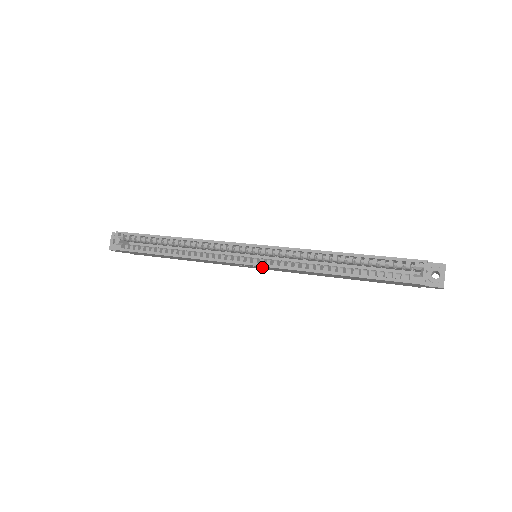
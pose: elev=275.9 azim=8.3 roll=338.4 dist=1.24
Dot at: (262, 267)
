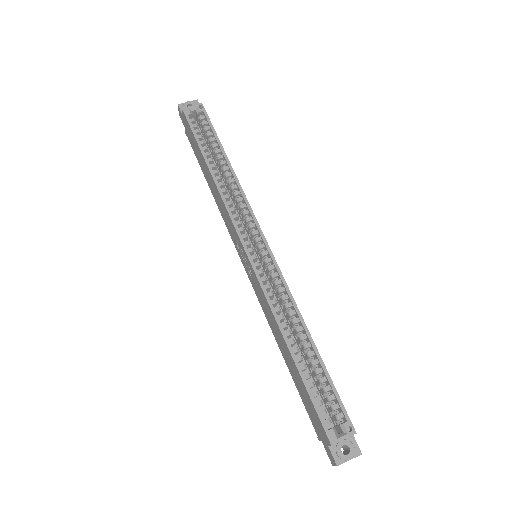
Dot at: (250, 268)
